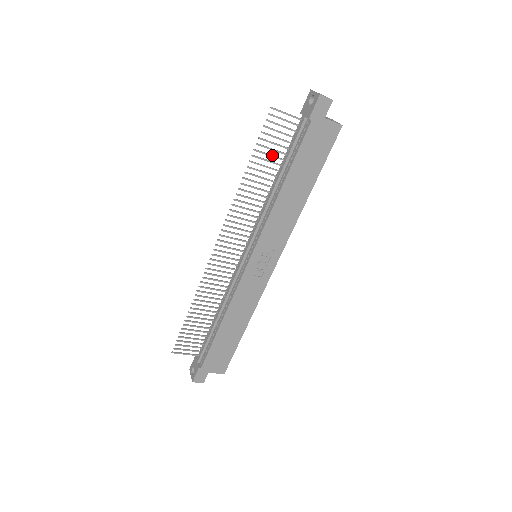
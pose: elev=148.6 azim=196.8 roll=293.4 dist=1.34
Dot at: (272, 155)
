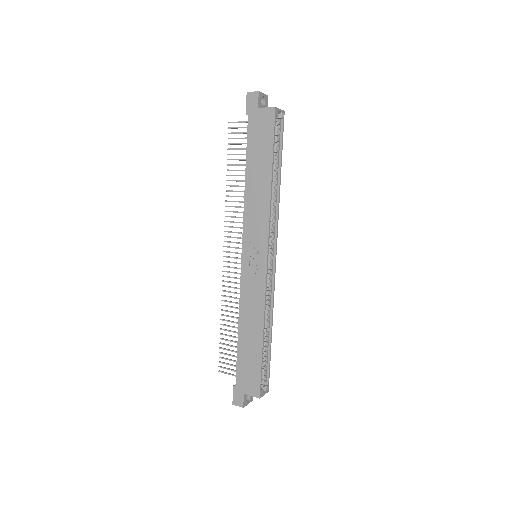
Dot at: (242, 159)
